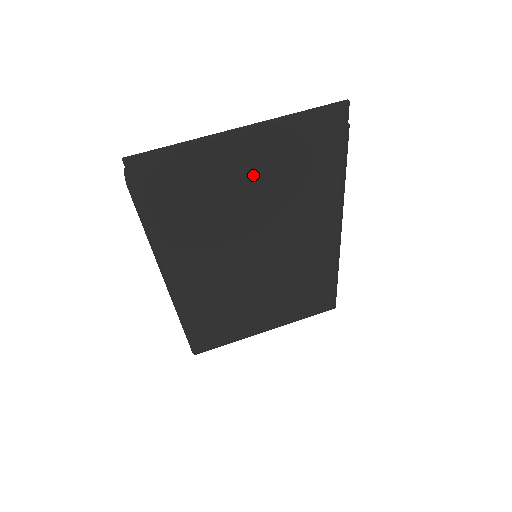
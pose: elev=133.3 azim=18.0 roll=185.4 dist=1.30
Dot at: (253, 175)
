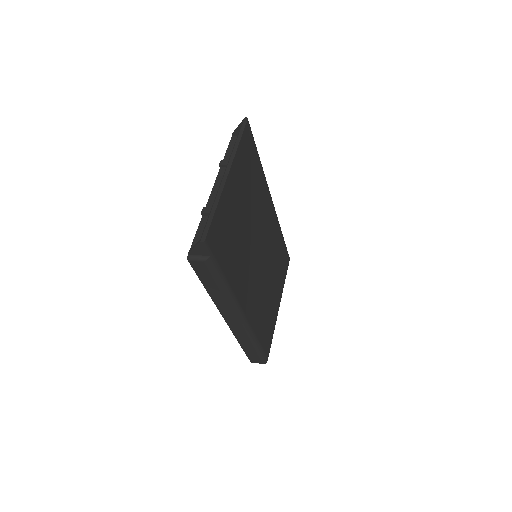
Dot at: (240, 198)
